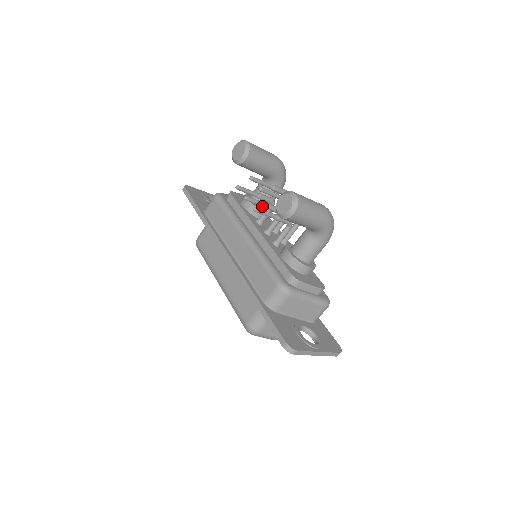
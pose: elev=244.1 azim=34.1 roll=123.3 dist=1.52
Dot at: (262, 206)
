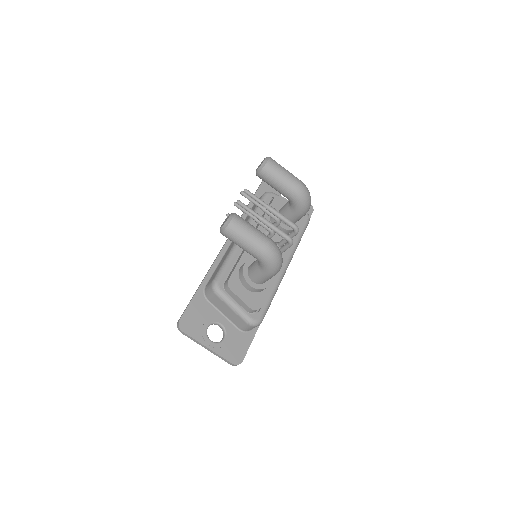
Dot at: (251, 217)
